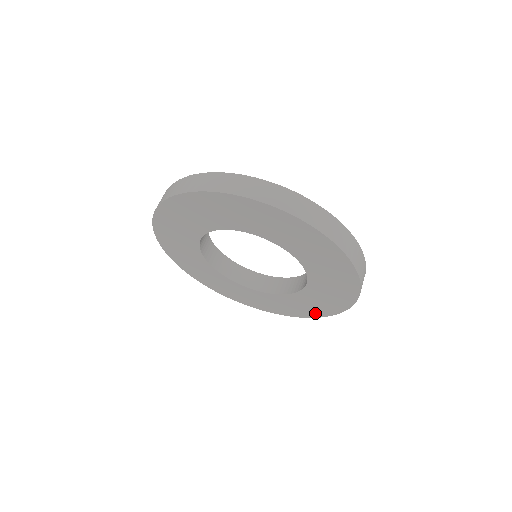
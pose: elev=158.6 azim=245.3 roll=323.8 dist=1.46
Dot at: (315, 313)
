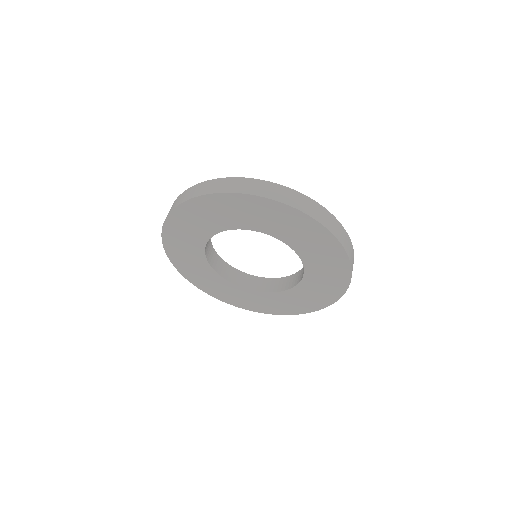
Dot at: (310, 307)
